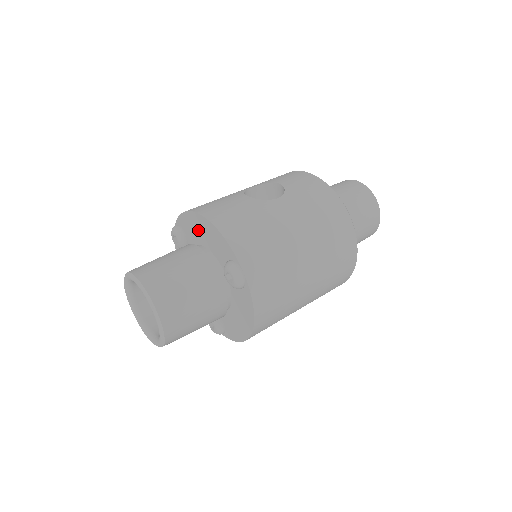
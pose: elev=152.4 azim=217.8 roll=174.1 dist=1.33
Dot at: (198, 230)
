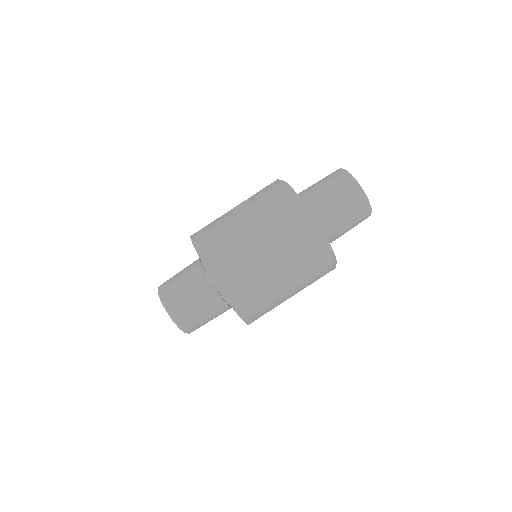
Dot at: occluded
